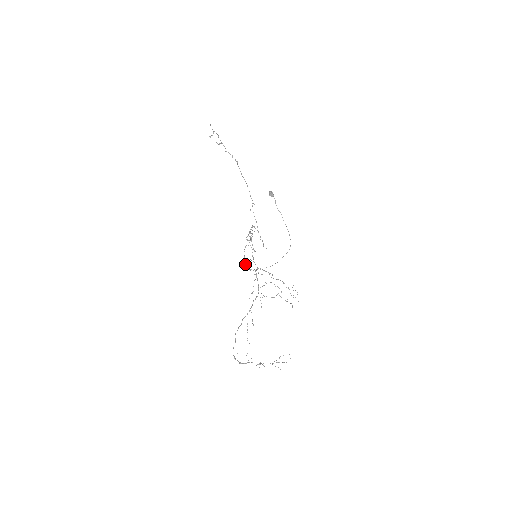
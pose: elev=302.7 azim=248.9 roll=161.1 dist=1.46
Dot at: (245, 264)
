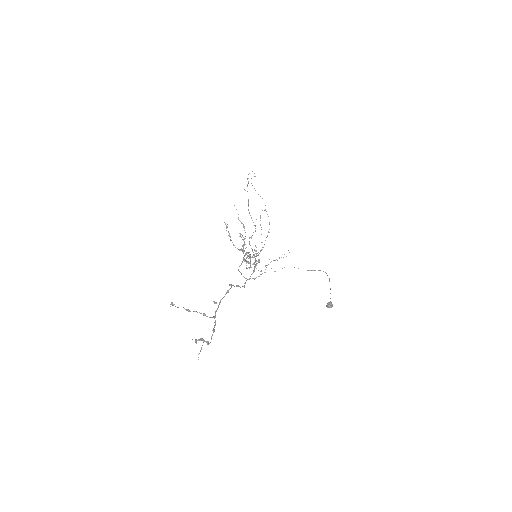
Dot at: occluded
